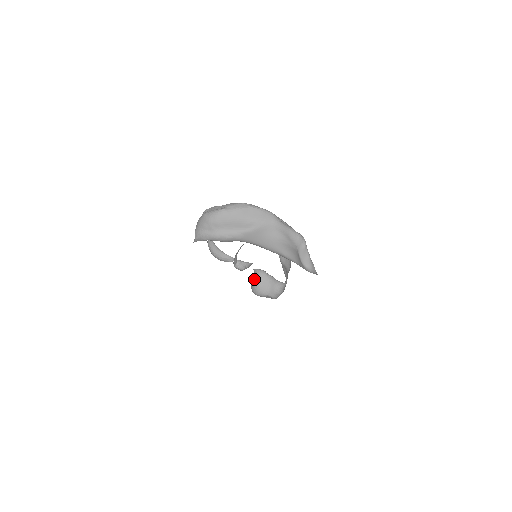
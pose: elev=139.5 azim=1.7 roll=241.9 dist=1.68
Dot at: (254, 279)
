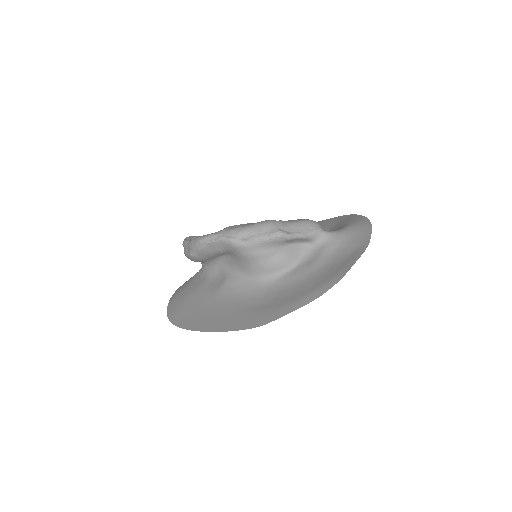
Dot at: occluded
